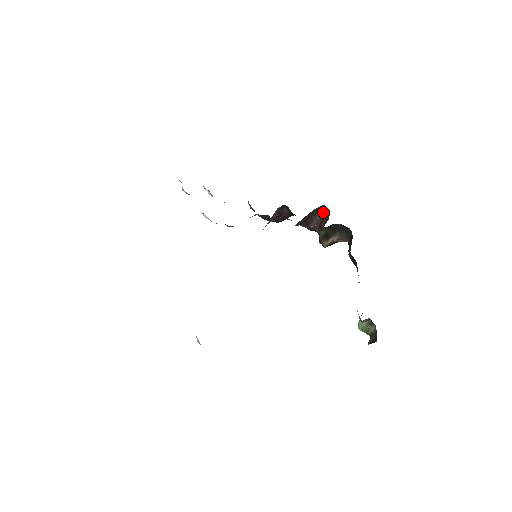
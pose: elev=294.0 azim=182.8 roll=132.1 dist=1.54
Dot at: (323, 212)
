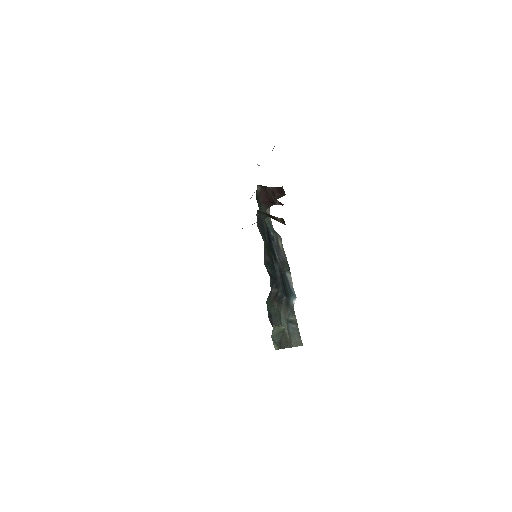
Dot at: occluded
